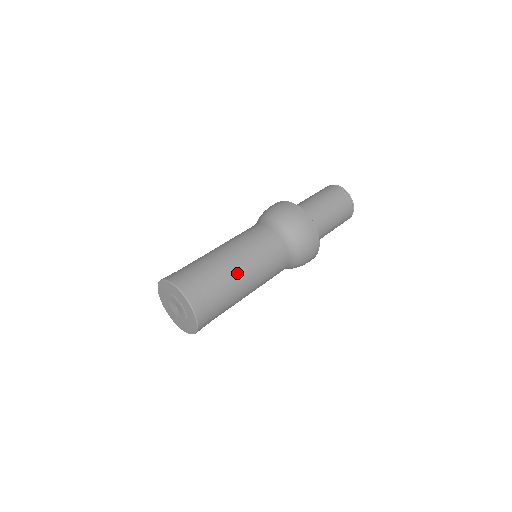
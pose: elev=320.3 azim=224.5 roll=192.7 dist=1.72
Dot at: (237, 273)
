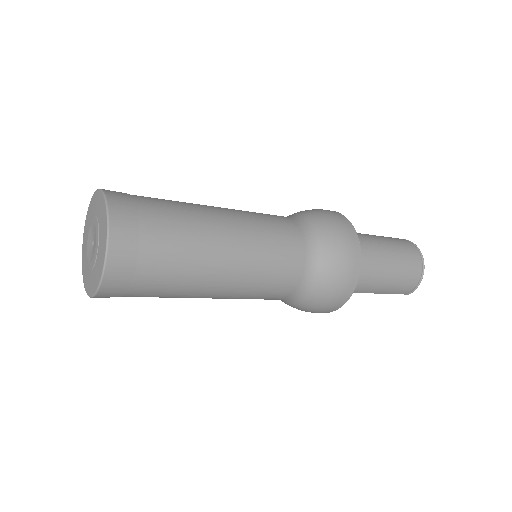
Dot at: (211, 227)
